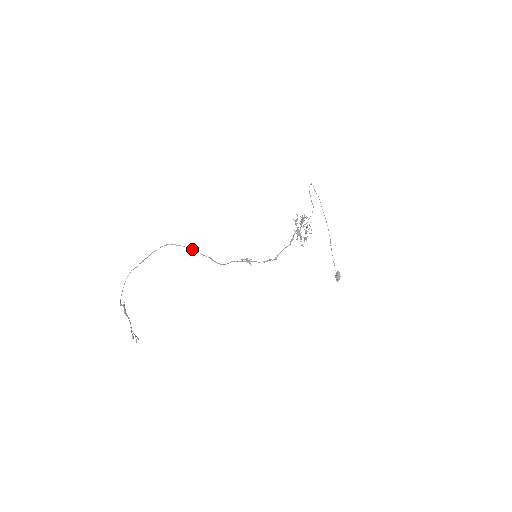
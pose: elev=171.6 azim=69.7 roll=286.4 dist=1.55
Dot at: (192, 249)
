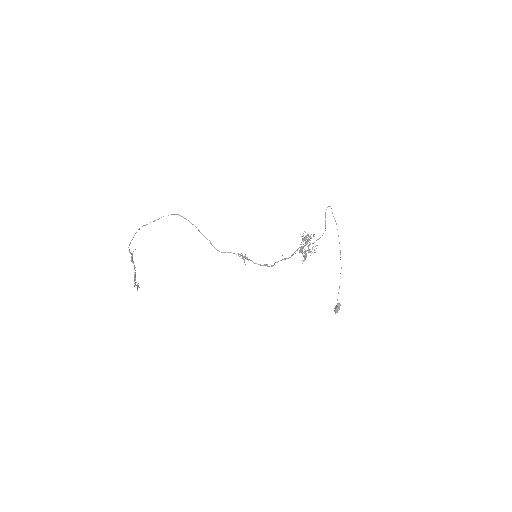
Dot at: occluded
